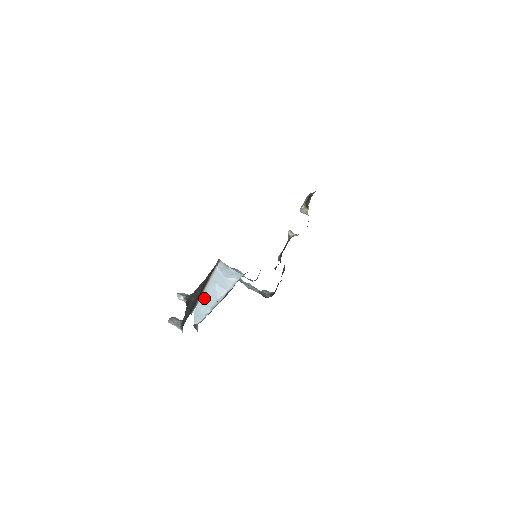
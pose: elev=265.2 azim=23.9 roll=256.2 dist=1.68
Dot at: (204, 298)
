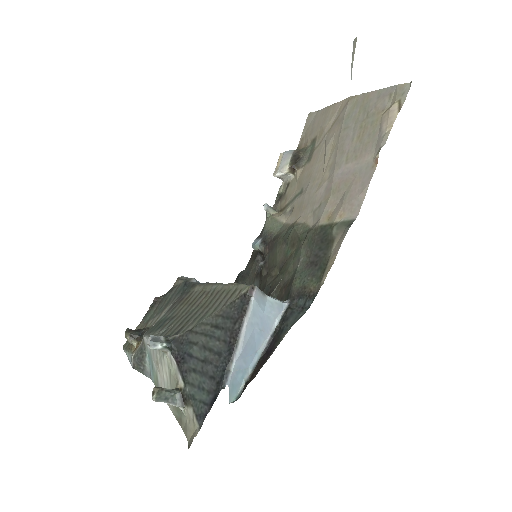
Dot at: (240, 356)
